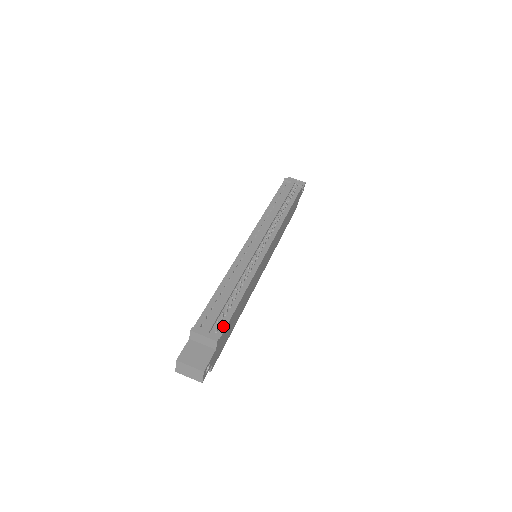
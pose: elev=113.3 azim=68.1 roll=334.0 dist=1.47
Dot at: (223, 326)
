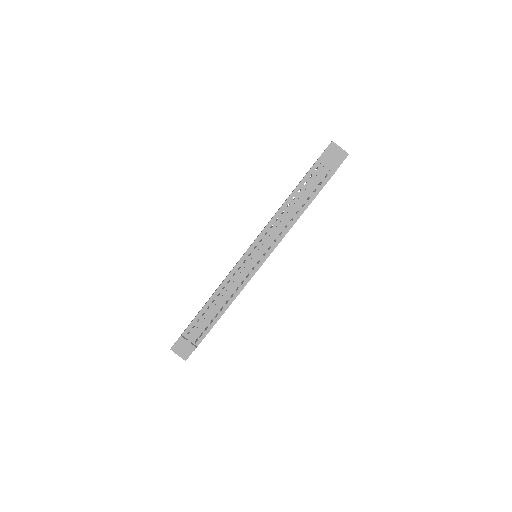
Dot at: (202, 337)
